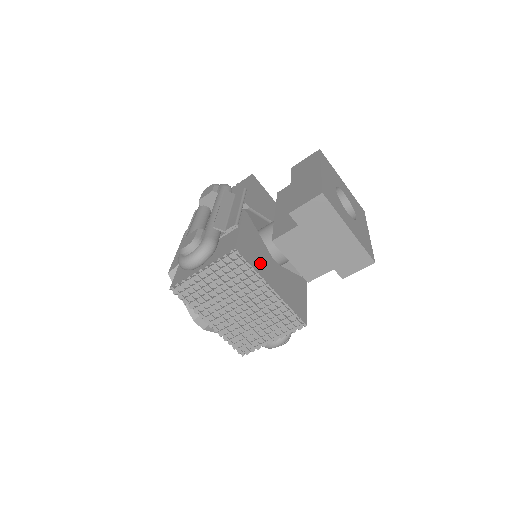
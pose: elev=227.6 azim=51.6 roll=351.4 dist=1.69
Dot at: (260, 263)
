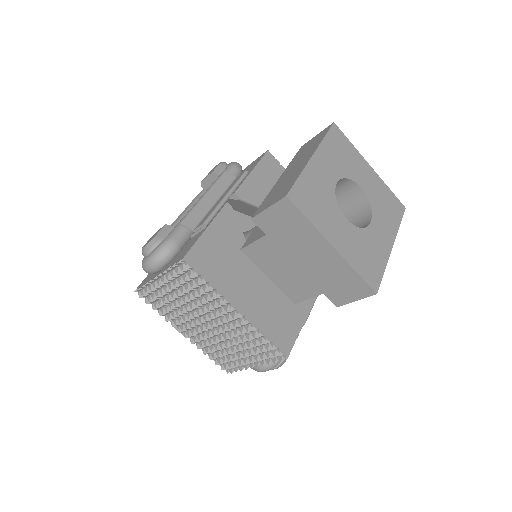
Dot at: (227, 275)
